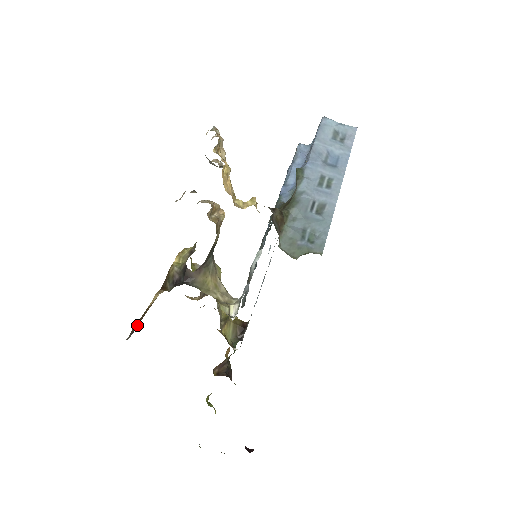
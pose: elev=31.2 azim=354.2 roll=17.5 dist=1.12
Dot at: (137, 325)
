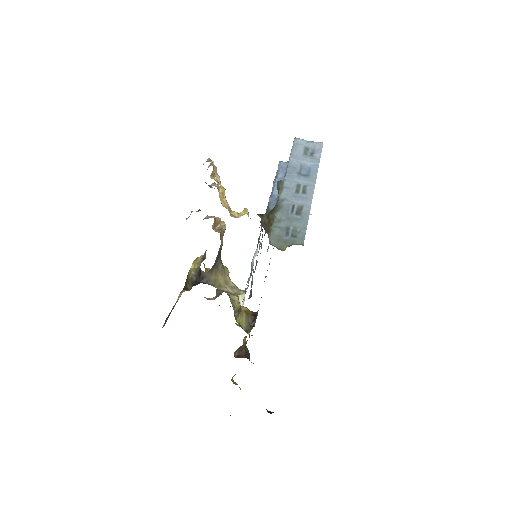
Dot at: (168, 317)
